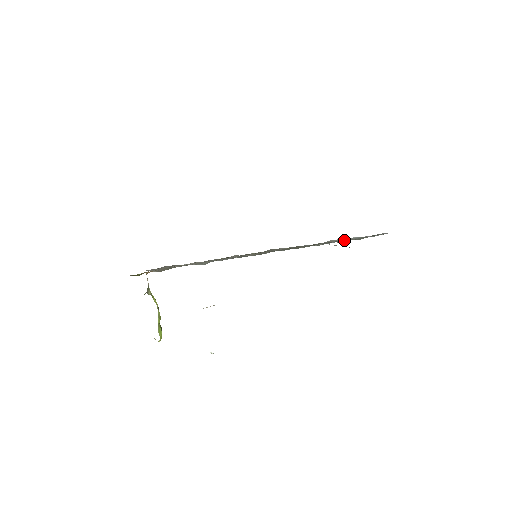
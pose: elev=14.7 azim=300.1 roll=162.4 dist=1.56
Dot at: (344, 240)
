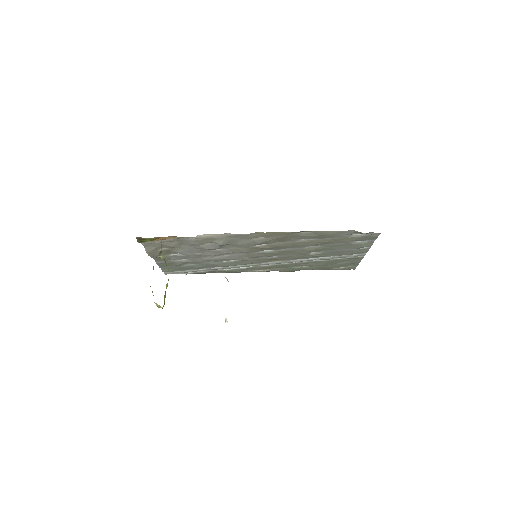
Dot at: (351, 245)
